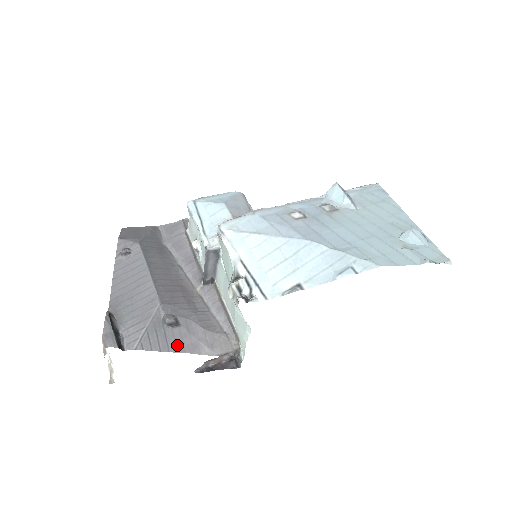
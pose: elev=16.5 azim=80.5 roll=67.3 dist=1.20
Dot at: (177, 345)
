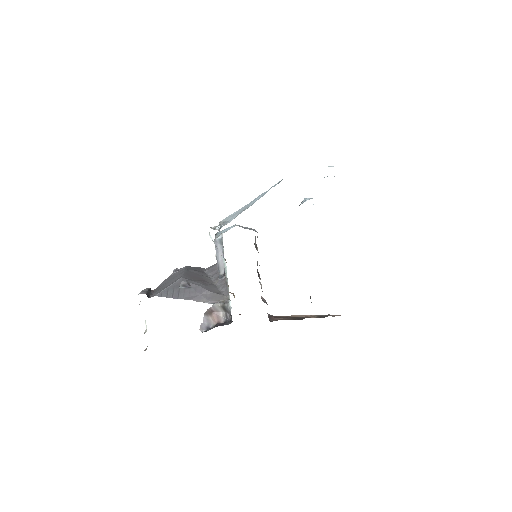
Dot at: (185, 296)
